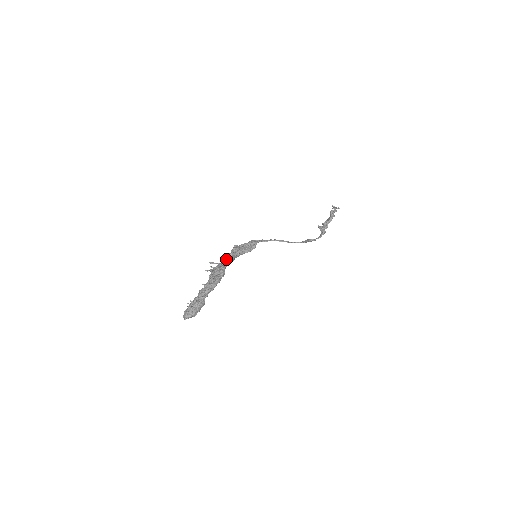
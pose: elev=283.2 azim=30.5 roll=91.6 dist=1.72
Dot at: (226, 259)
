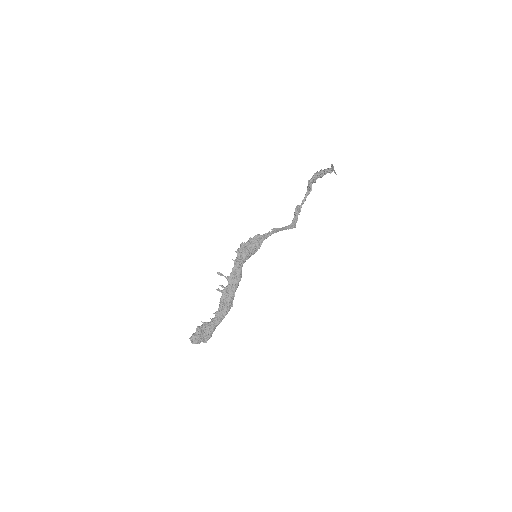
Dot at: (235, 274)
